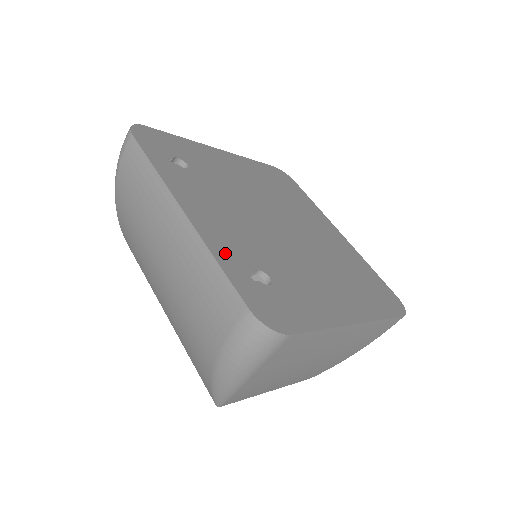
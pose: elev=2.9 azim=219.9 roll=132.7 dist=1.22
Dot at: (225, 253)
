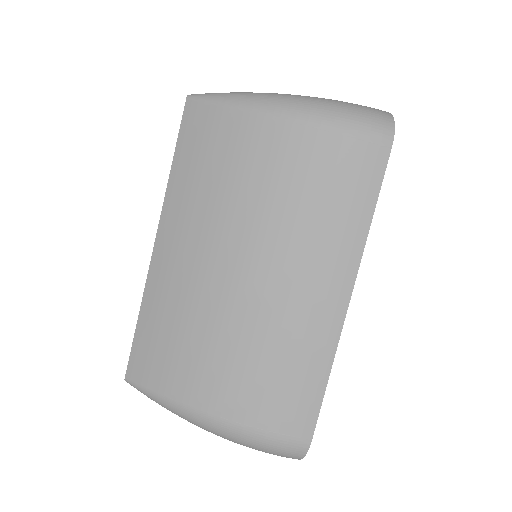
Dot at: occluded
